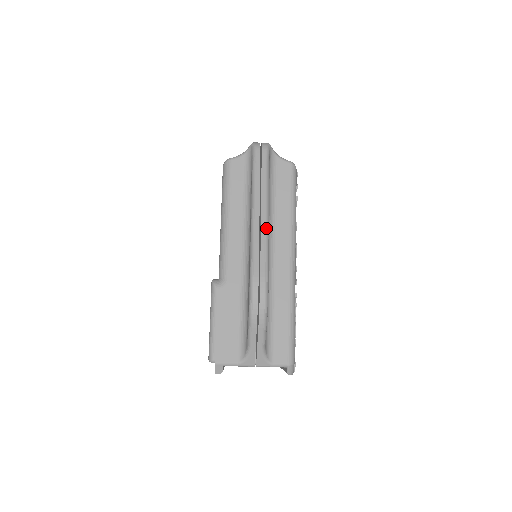
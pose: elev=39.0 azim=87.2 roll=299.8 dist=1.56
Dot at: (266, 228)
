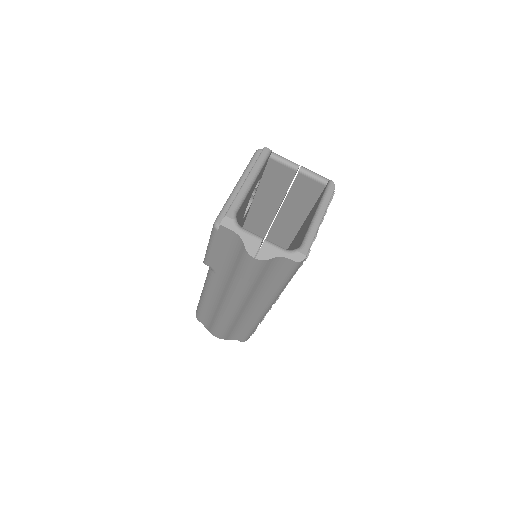
Dot at: occluded
